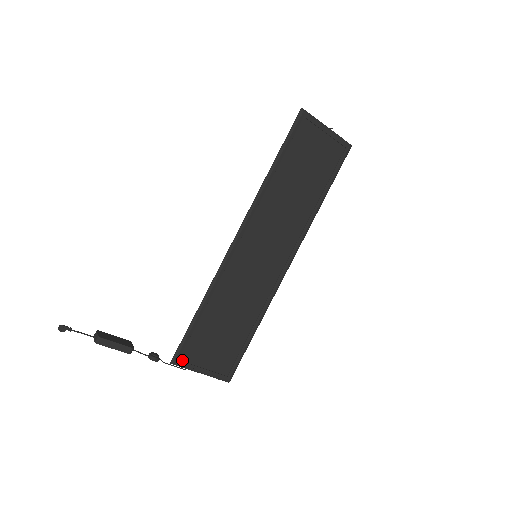
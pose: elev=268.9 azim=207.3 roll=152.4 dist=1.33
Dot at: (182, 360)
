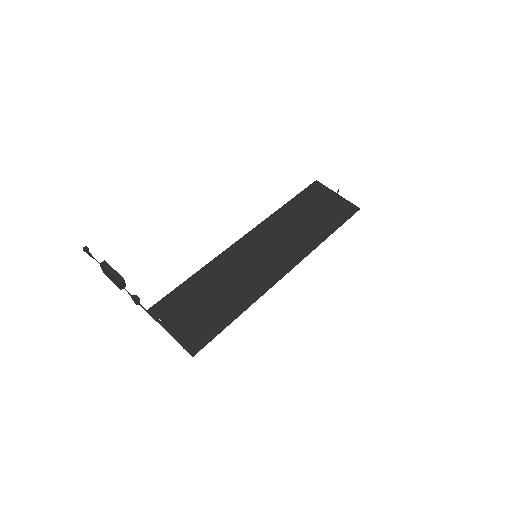
Dot at: (158, 313)
